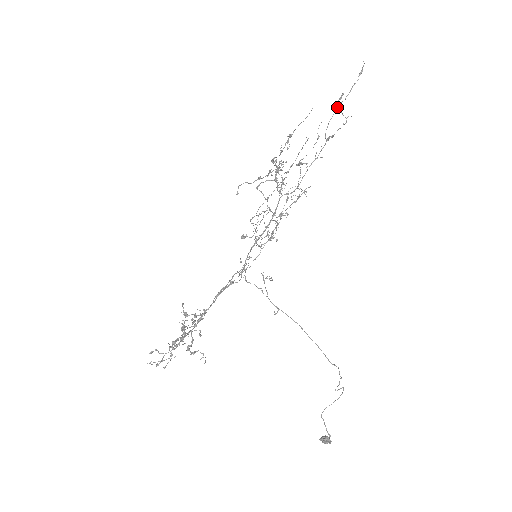
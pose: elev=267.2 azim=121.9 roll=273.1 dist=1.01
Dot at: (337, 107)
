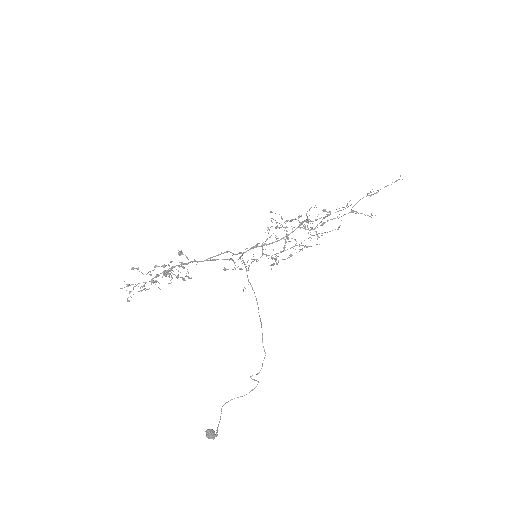
Dot at: occluded
